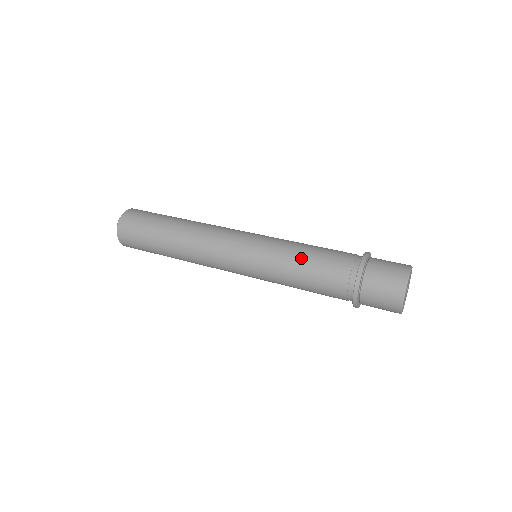
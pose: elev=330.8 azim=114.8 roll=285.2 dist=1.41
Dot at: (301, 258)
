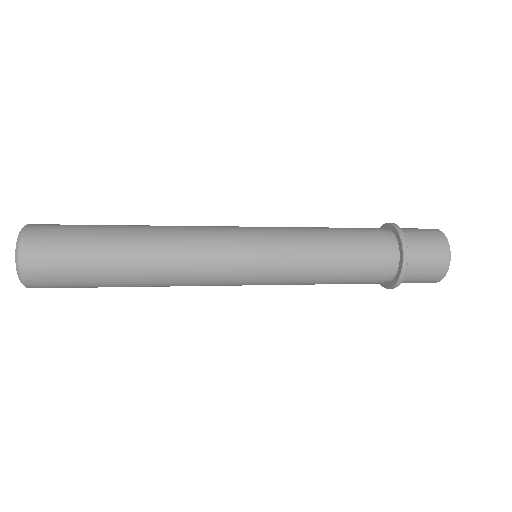
Dot at: (332, 250)
